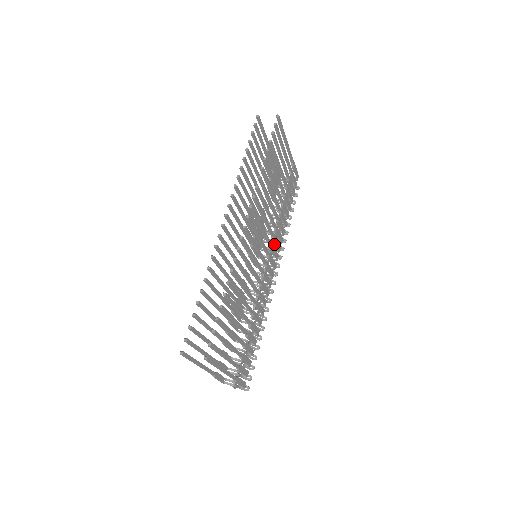
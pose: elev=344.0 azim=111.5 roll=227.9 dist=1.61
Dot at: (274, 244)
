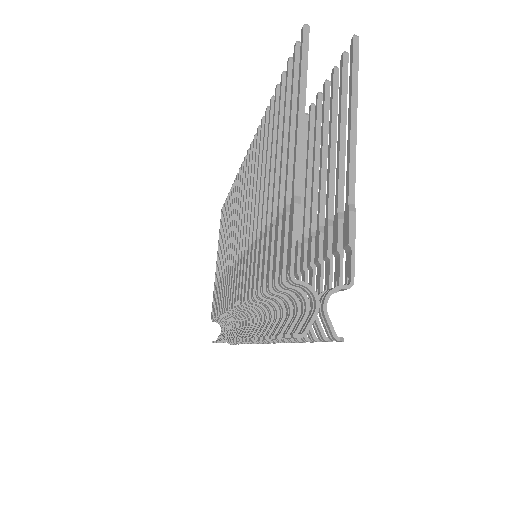
Dot at: occluded
